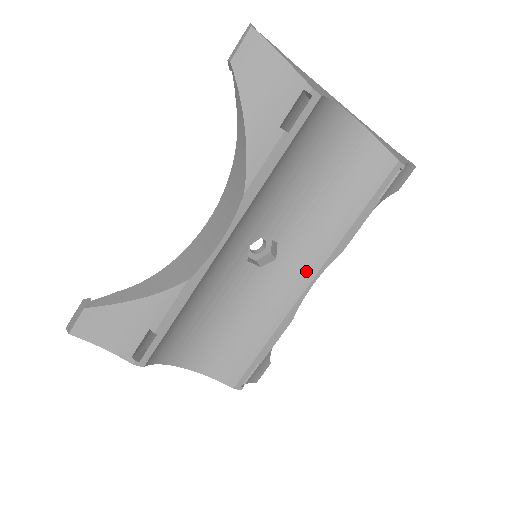
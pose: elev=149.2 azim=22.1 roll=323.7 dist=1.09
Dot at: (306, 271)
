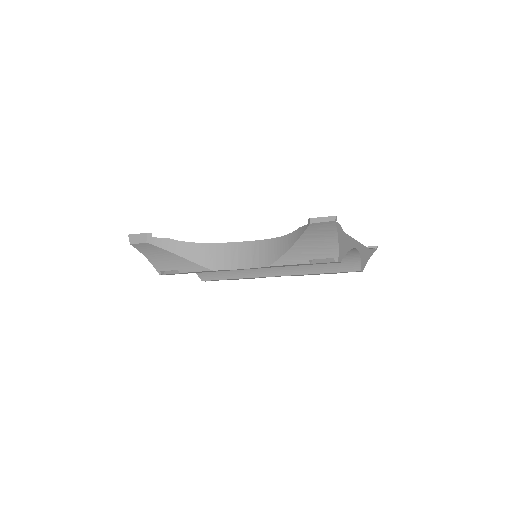
Dot at: (276, 271)
